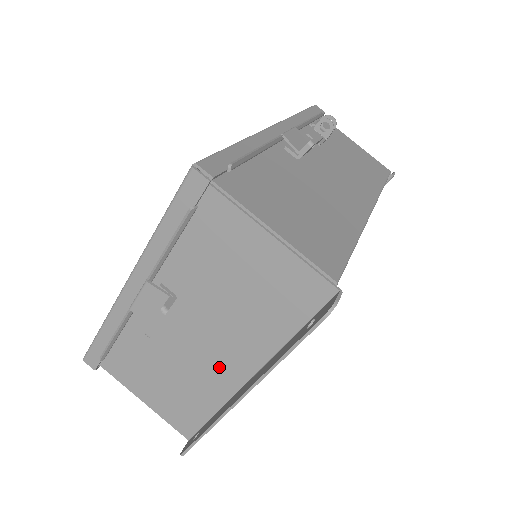
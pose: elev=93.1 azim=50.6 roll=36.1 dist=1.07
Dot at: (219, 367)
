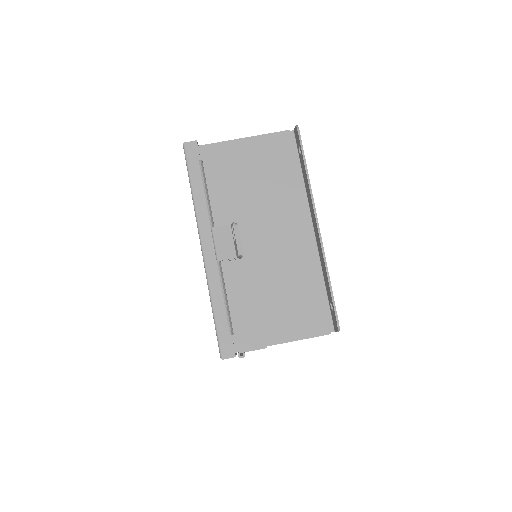
Dot at: (294, 244)
